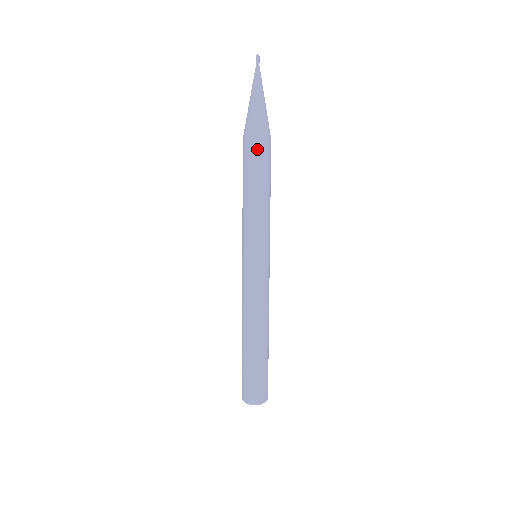
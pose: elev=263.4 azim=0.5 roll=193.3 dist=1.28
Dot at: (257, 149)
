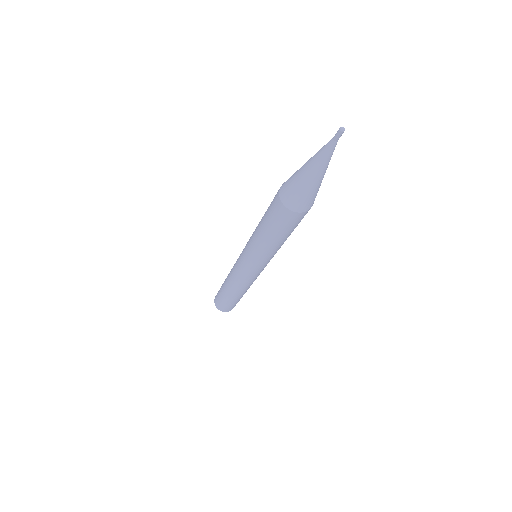
Dot at: occluded
